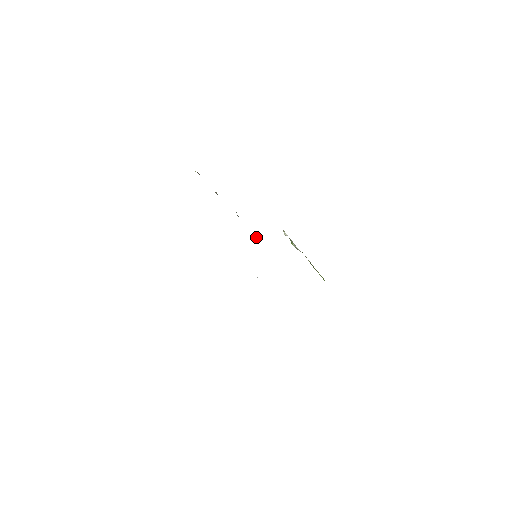
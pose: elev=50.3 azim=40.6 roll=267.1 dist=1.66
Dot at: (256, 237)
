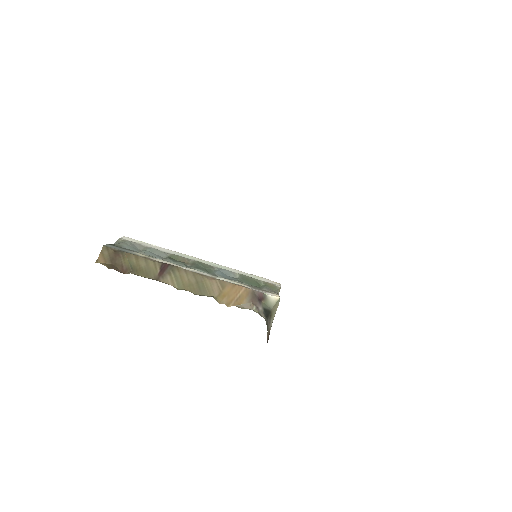
Dot at: occluded
